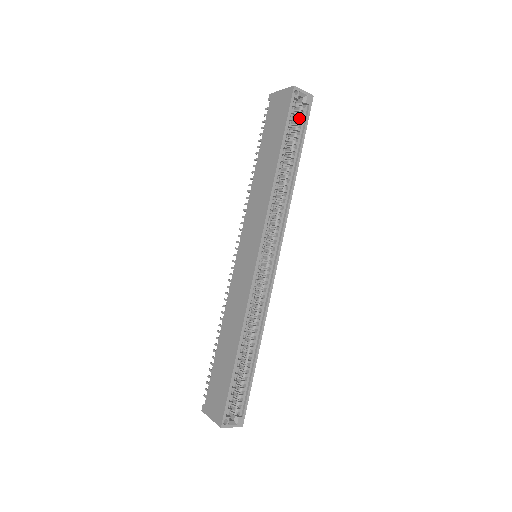
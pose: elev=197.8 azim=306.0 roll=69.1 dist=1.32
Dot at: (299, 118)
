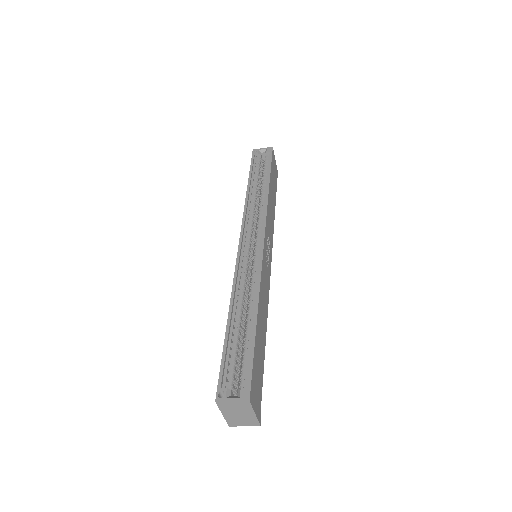
Dot at: (265, 162)
